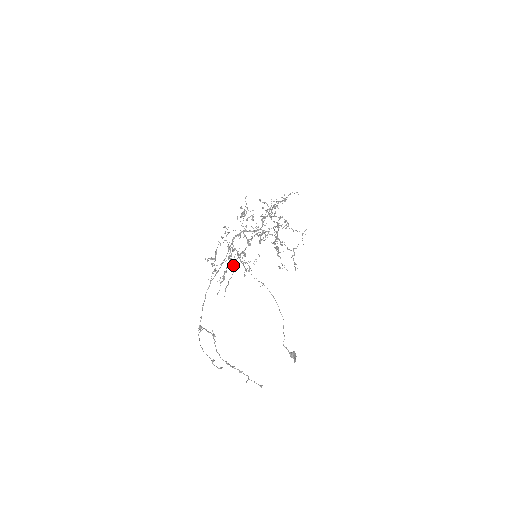
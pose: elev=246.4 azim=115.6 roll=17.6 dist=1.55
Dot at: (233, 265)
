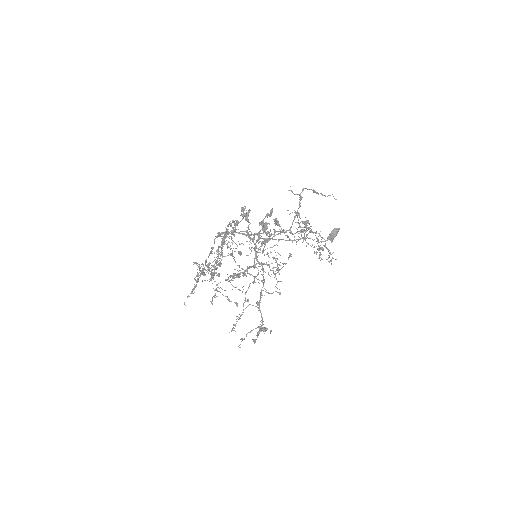
Dot at: occluded
